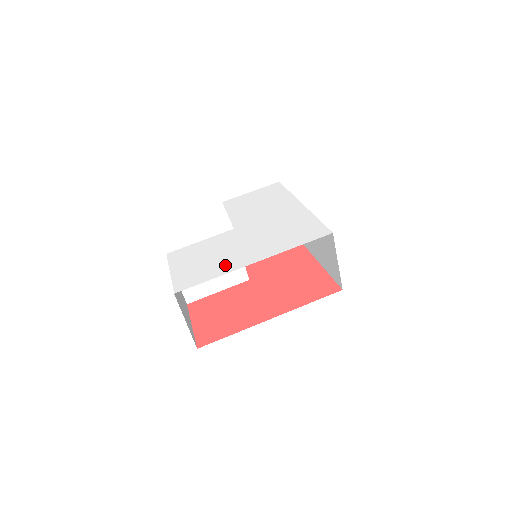
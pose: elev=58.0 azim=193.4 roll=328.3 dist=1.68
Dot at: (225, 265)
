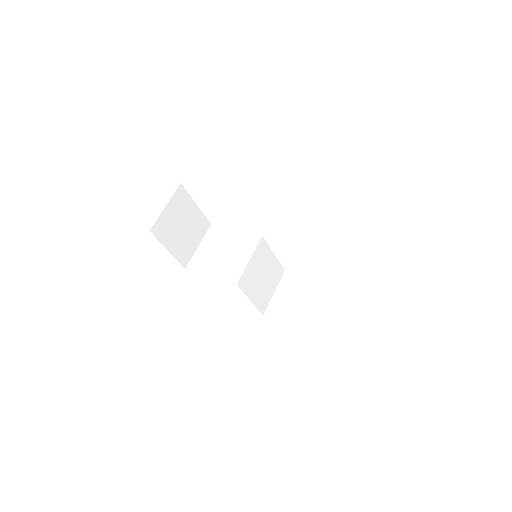
Dot at: occluded
